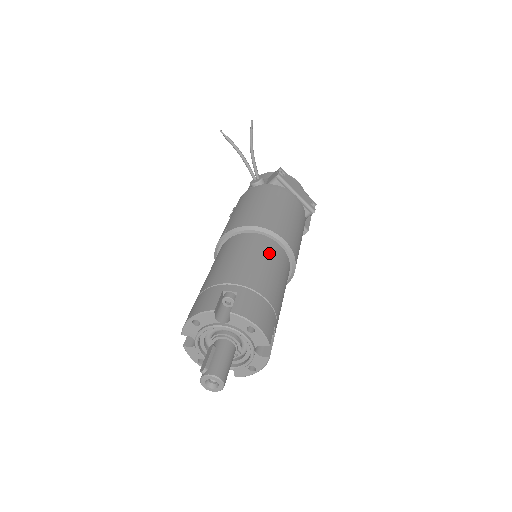
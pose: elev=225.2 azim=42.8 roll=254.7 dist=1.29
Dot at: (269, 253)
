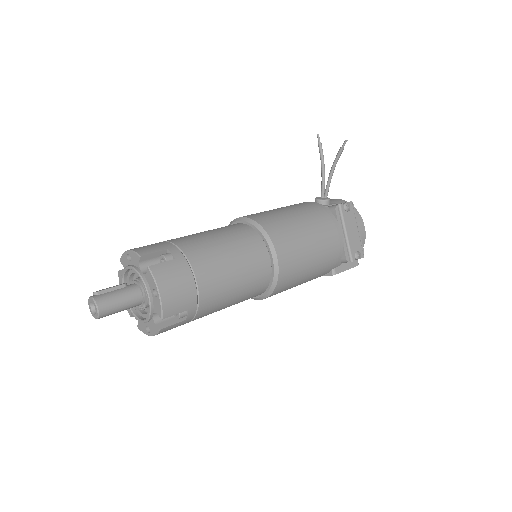
Dot at: (248, 255)
